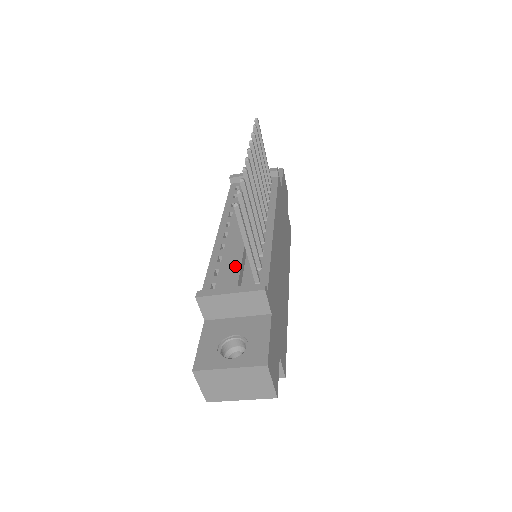
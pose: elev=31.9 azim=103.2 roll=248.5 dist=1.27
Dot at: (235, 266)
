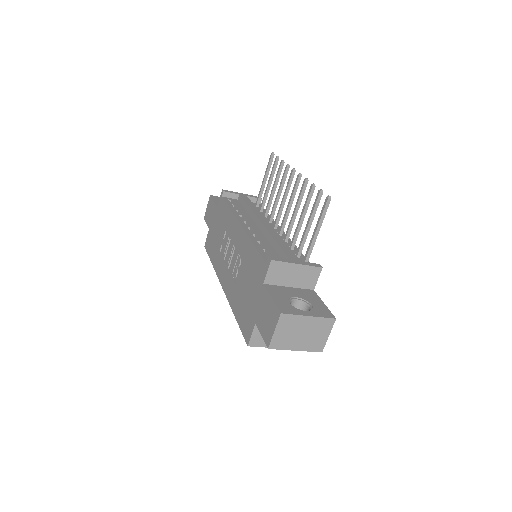
Dot at: (286, 248)
